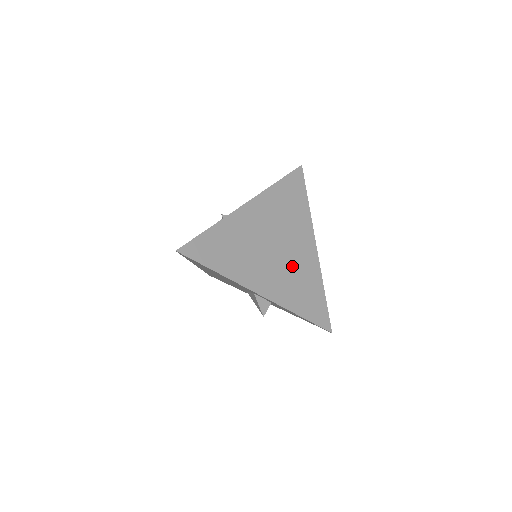
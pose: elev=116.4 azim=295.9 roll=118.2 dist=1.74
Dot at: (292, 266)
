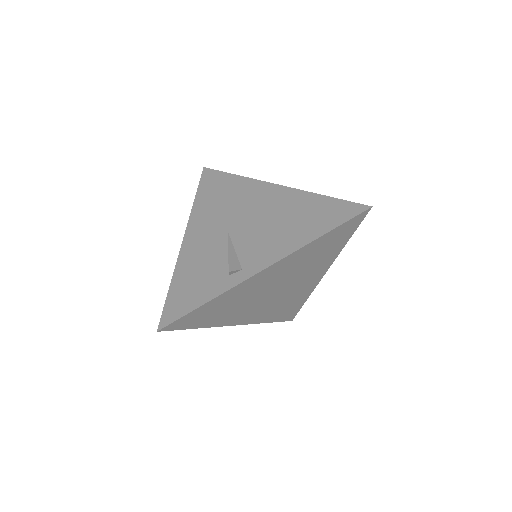
Dot at: (285, 297)
